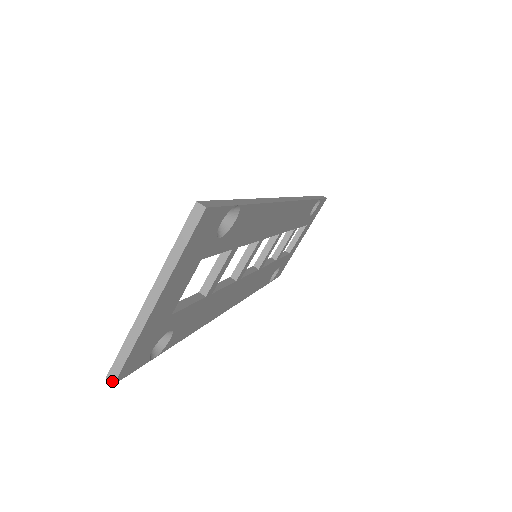
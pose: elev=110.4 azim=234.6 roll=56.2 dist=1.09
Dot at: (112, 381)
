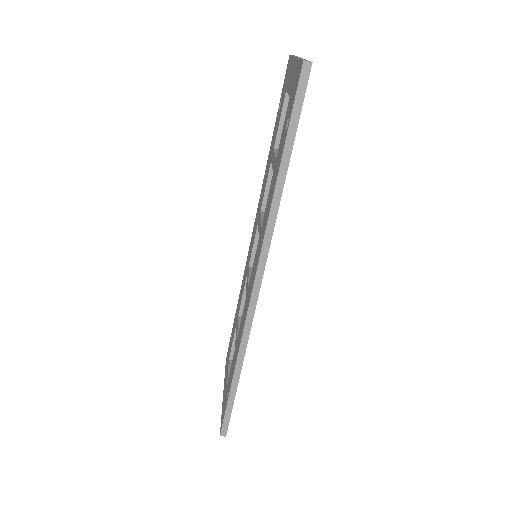
Dot at: occluded
